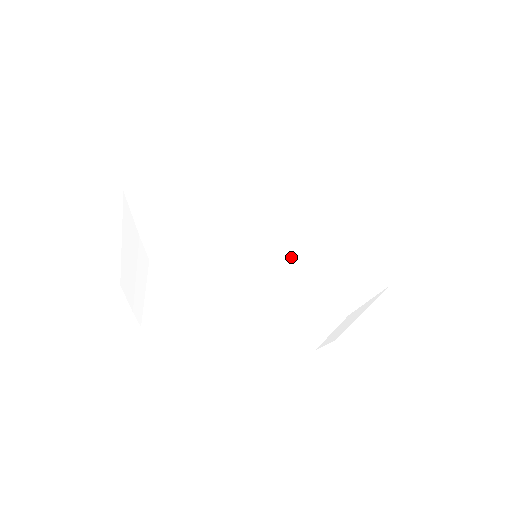
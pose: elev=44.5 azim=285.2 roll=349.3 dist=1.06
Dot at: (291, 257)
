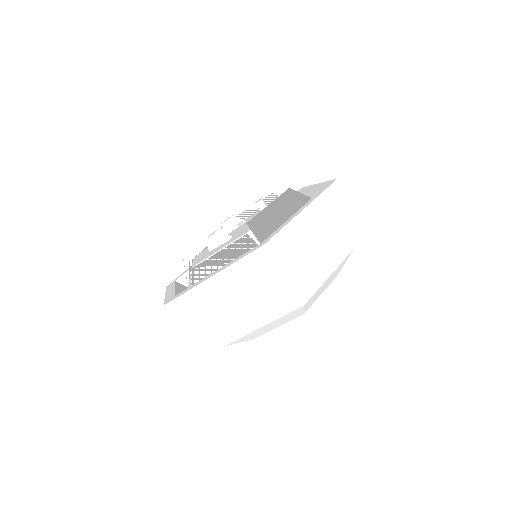
Dot at: (302, 311)
